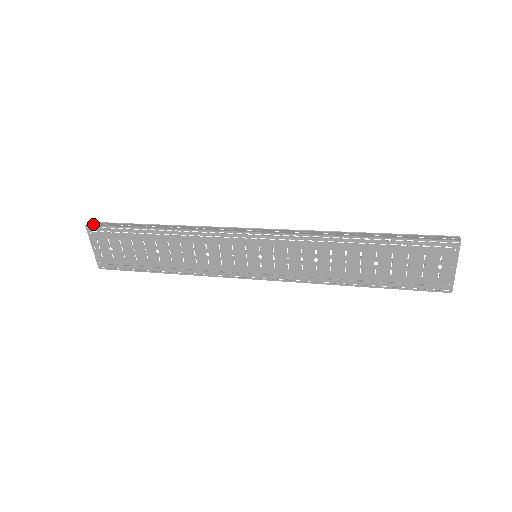
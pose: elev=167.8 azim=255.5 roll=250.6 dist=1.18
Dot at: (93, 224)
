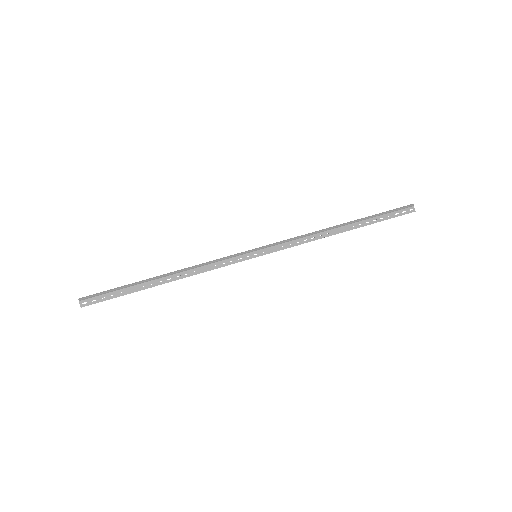
Dot at: (89, 303)
